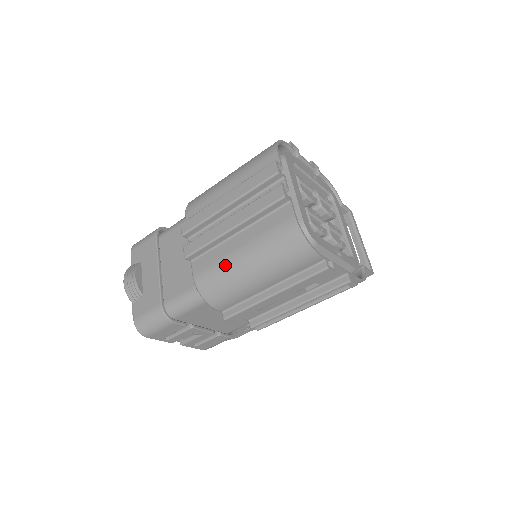
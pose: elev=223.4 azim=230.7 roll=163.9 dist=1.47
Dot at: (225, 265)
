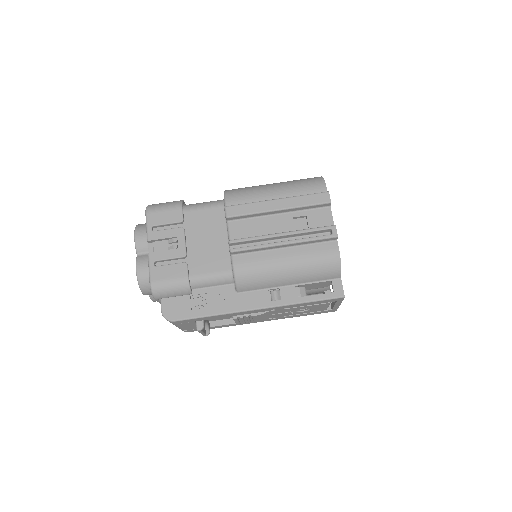
Dot at: occluded
